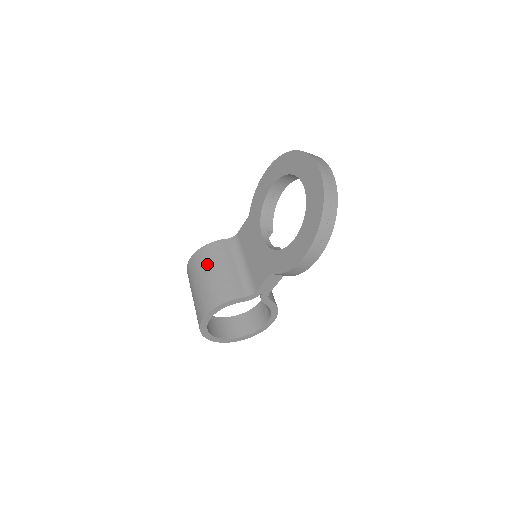
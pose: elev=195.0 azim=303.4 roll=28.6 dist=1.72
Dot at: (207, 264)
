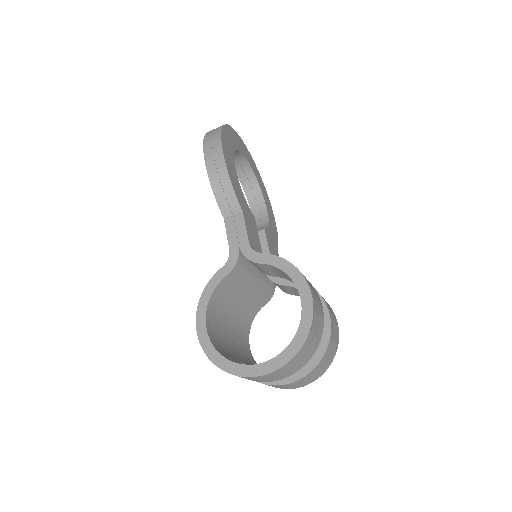
Dot at: occluded
